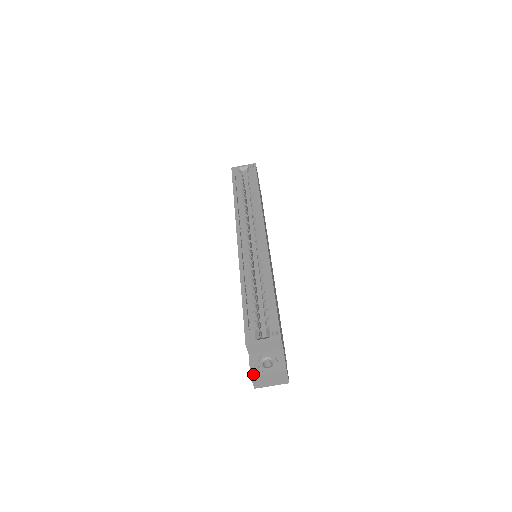
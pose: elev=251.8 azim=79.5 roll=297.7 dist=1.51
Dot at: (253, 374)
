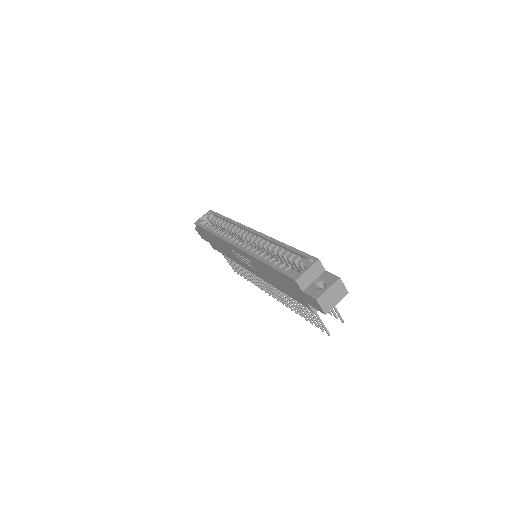
Dot at: (316, 297)
